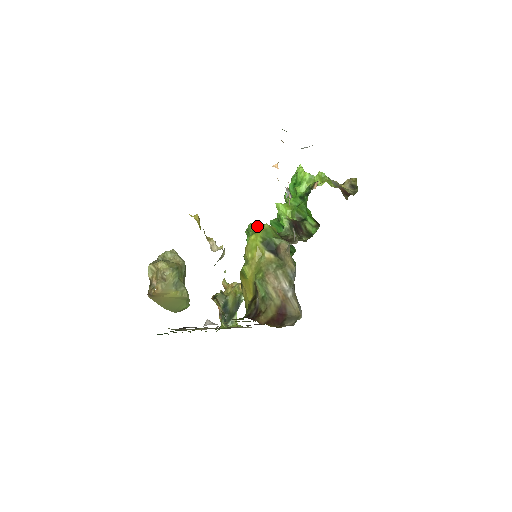
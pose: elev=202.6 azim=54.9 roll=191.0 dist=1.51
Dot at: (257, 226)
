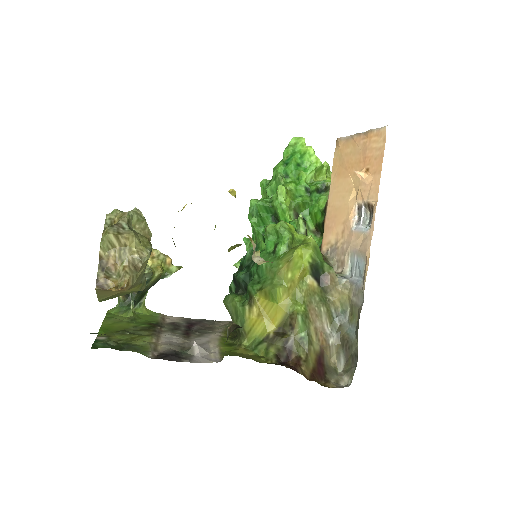
Dot at: (291, 230)
